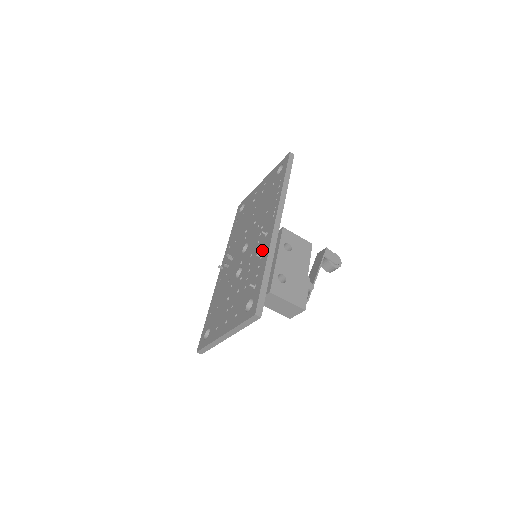
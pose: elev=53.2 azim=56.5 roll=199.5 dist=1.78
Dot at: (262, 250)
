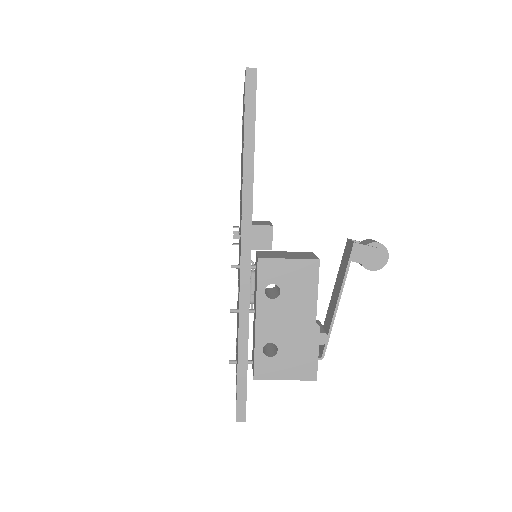
Dot at: occluded
